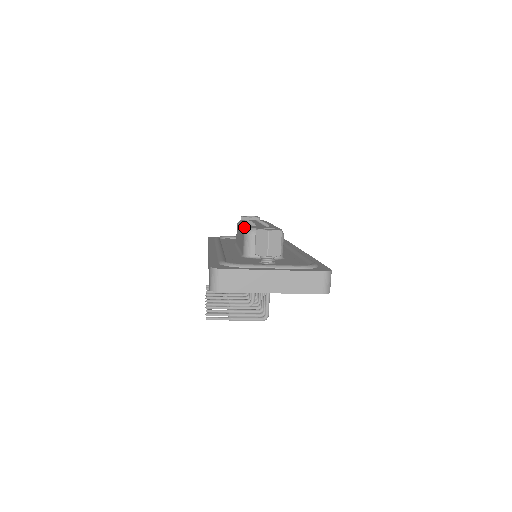
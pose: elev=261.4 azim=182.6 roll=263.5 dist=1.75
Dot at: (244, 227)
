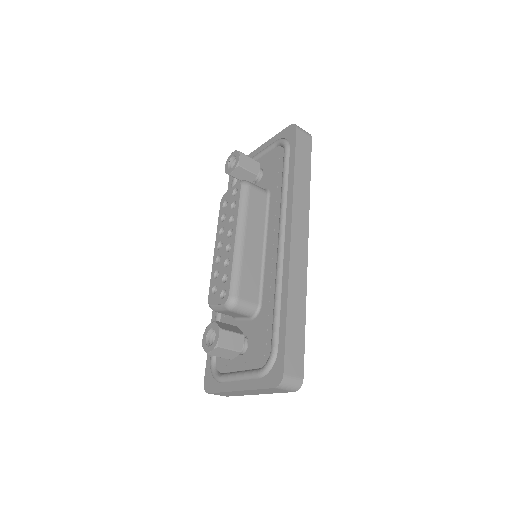
Dot at: (210, 280)
